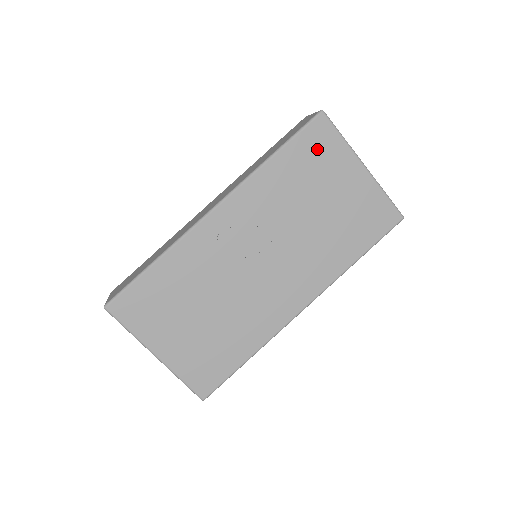
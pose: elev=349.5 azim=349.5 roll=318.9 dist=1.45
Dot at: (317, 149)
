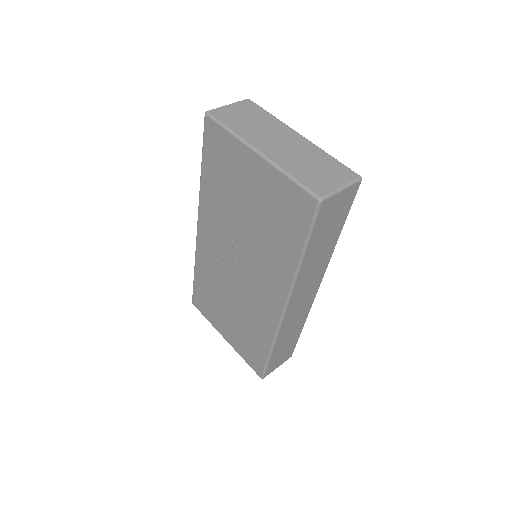
Dot at: (219, 153)
